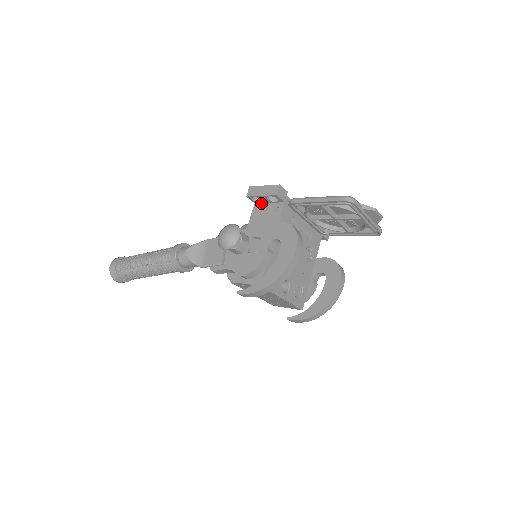
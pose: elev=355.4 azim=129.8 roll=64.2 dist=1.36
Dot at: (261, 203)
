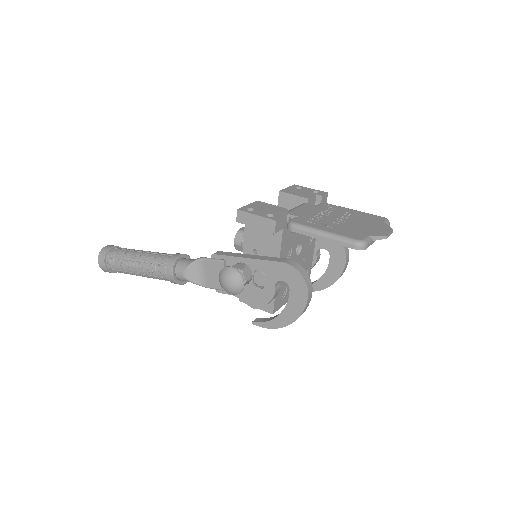
Dot at: occluded
